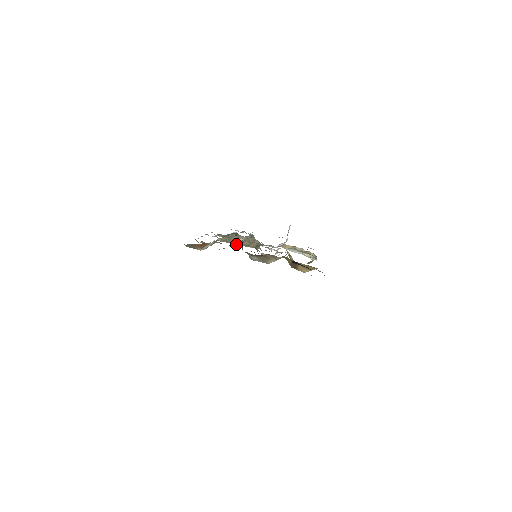
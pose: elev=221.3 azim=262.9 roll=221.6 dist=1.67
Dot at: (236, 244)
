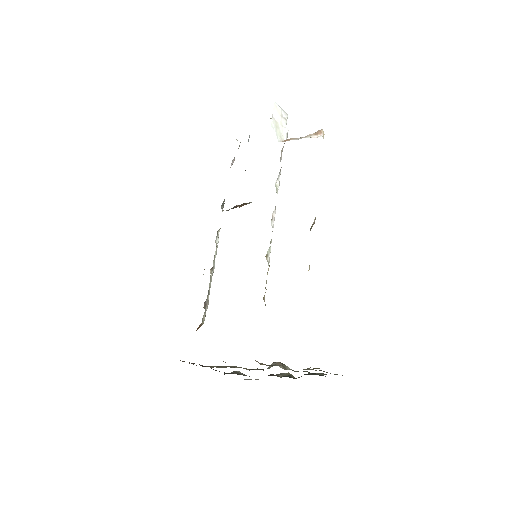
Dot at: occluded
